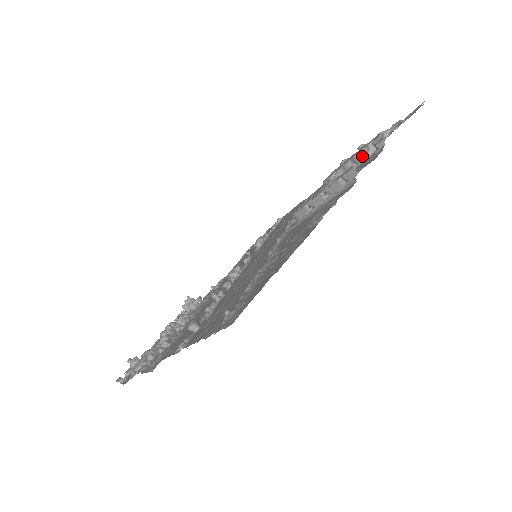
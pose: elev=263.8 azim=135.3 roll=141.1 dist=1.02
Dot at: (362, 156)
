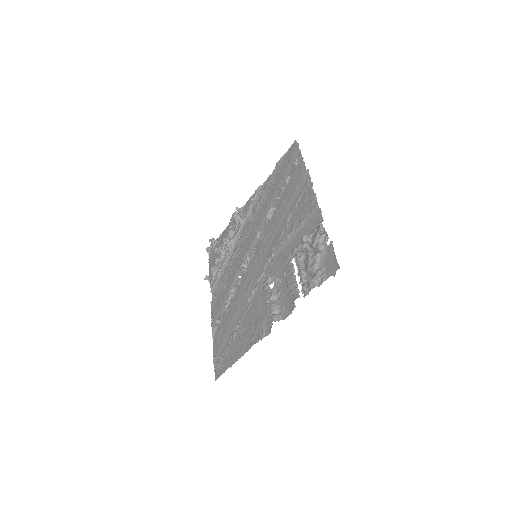
Dot at: (291, 290)
